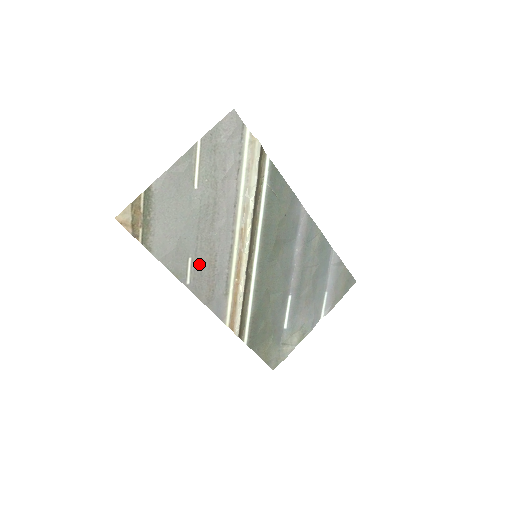
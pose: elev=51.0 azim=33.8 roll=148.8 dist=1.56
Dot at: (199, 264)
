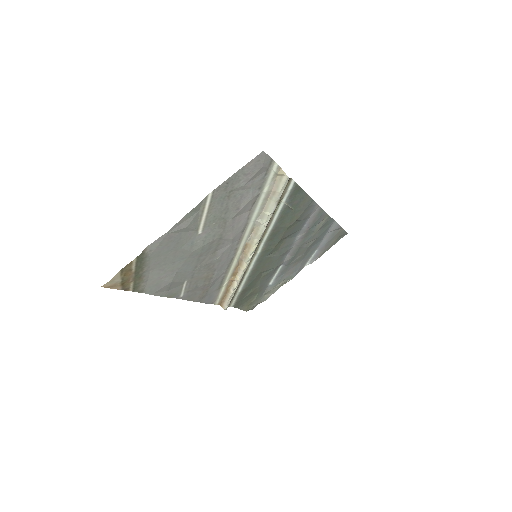
Dot at: (195, 281)
